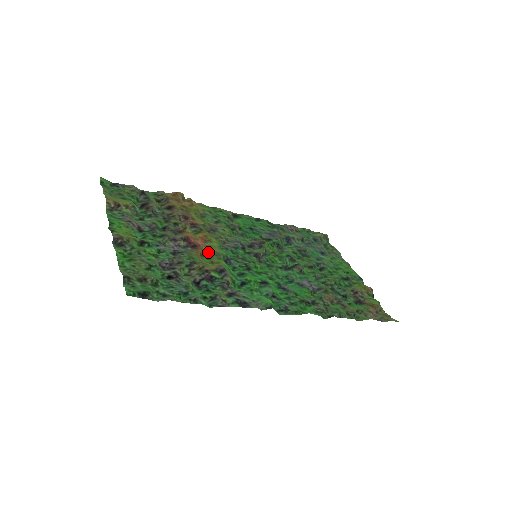
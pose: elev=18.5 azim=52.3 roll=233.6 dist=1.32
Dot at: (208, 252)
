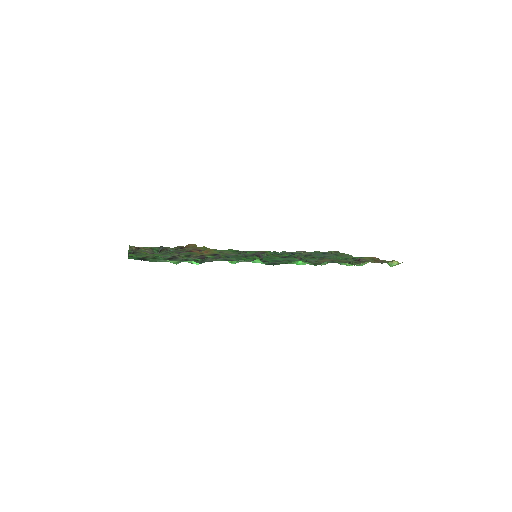
Dot at: occluded
